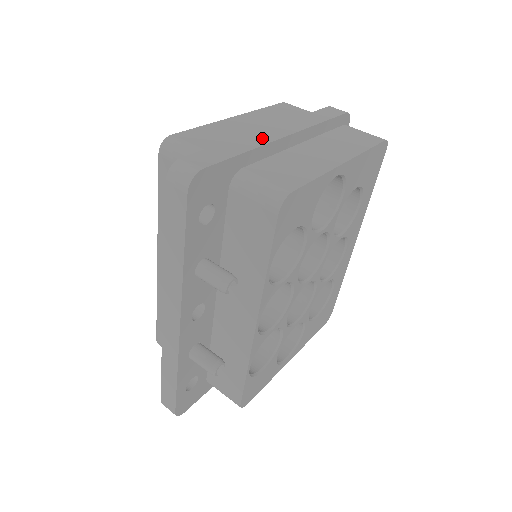
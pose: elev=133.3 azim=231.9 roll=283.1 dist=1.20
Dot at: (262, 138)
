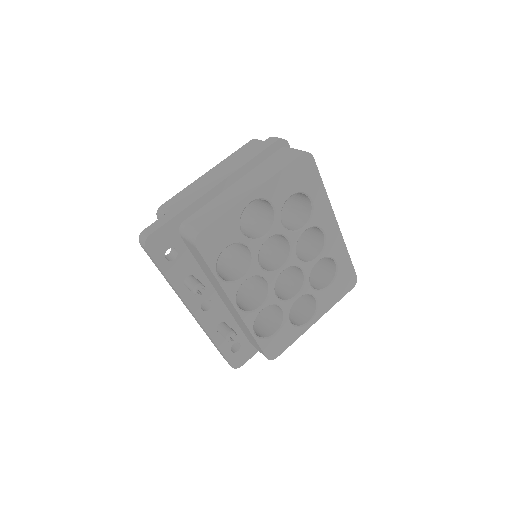
Dot at: (197, 195)
